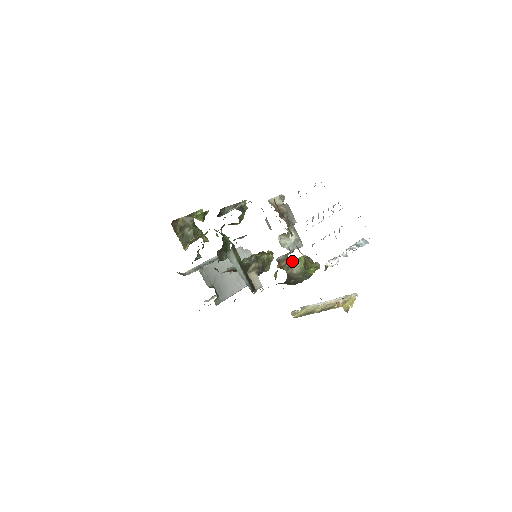
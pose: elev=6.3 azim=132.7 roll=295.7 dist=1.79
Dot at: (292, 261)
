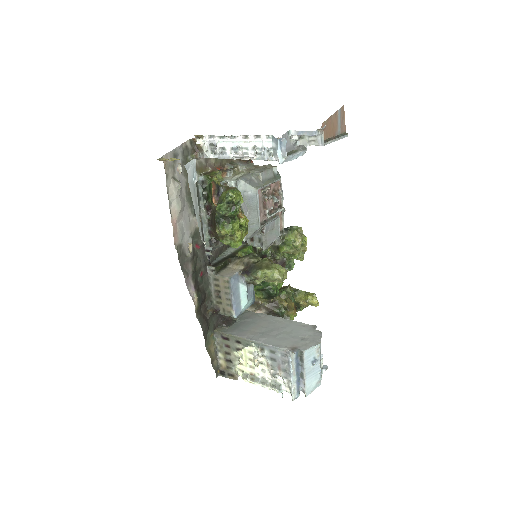
Dot at: occluded
